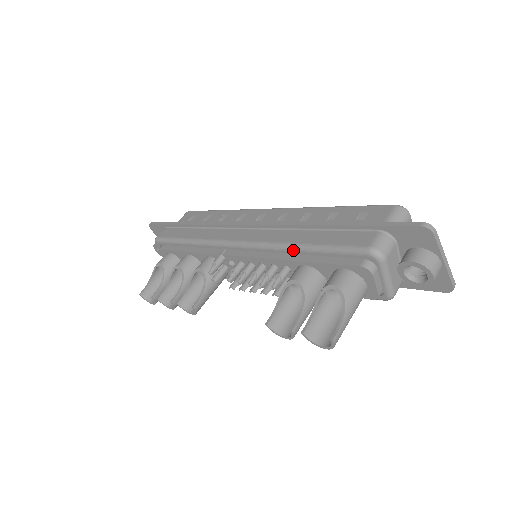
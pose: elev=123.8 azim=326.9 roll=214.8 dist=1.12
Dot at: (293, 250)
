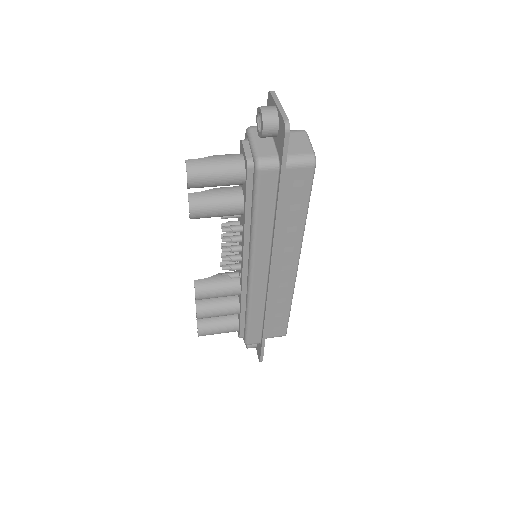
Dot at: occluded
